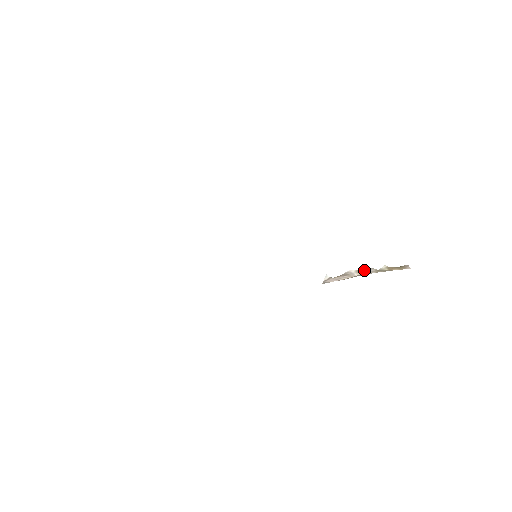
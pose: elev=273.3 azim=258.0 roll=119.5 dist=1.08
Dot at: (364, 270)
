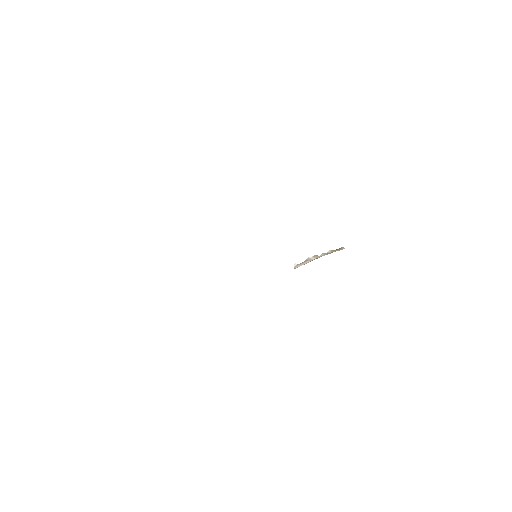
Dot at: occluded
